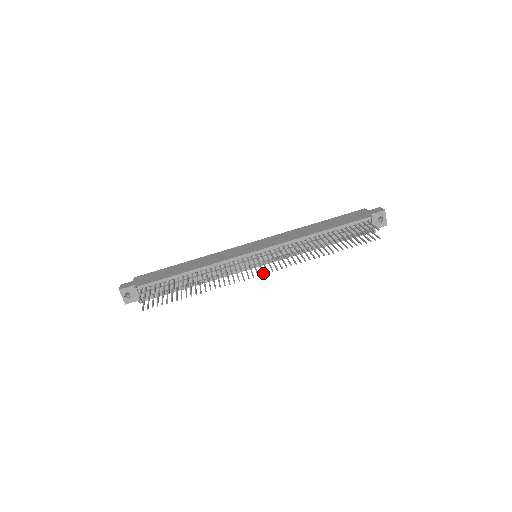
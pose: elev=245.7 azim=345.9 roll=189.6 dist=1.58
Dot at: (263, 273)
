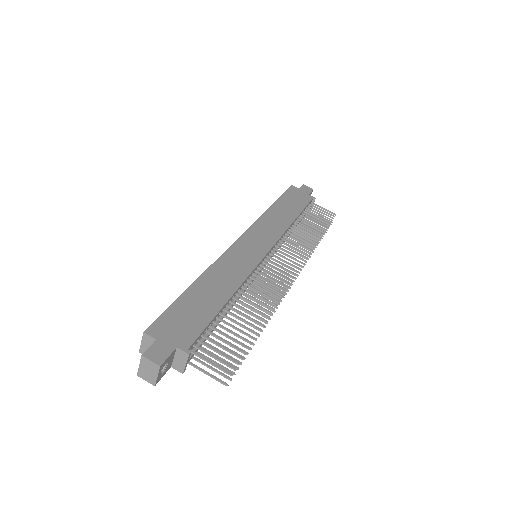
Dot at: occluded
